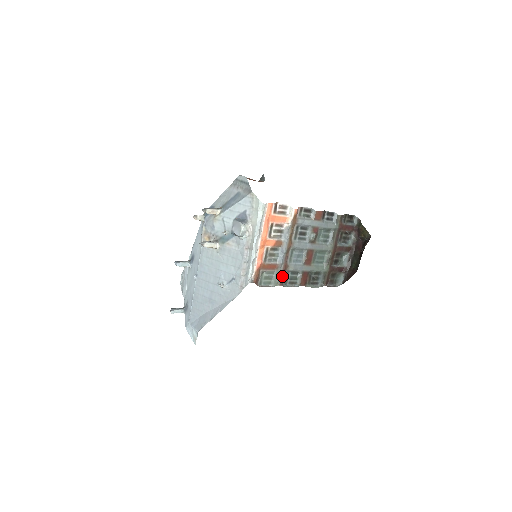
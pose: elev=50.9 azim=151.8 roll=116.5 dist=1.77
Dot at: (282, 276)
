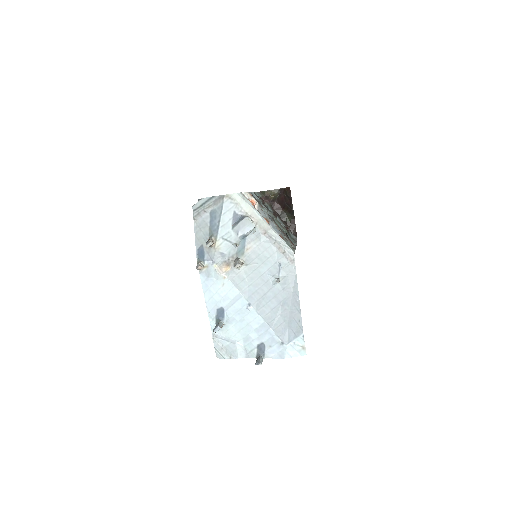
Dot at: (289, 242)
